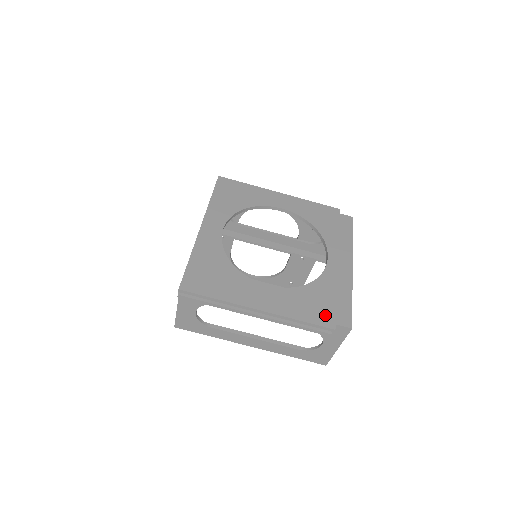
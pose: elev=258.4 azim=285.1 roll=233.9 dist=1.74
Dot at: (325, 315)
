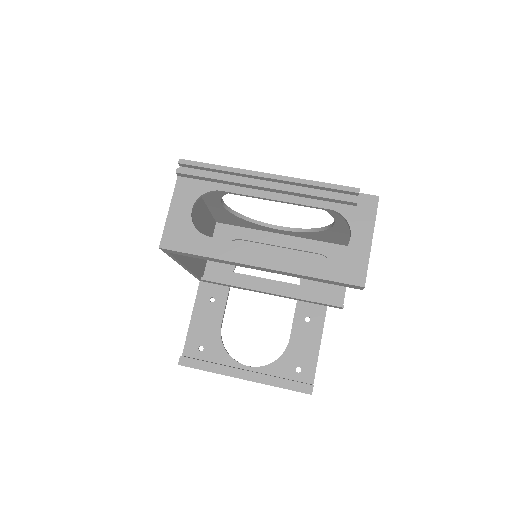
Dot at: occluded
